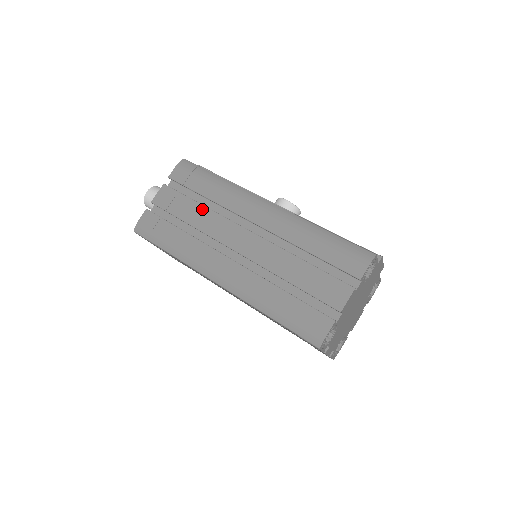
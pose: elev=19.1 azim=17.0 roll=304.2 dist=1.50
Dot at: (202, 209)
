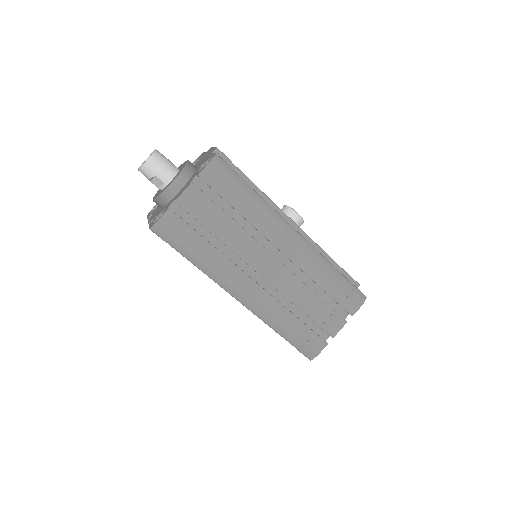
Dot at: (234, 225)
